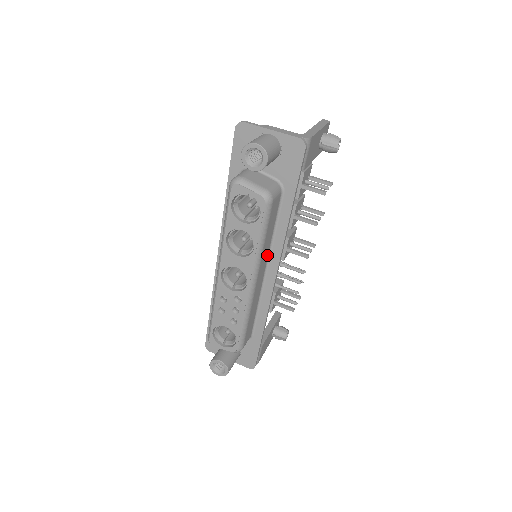
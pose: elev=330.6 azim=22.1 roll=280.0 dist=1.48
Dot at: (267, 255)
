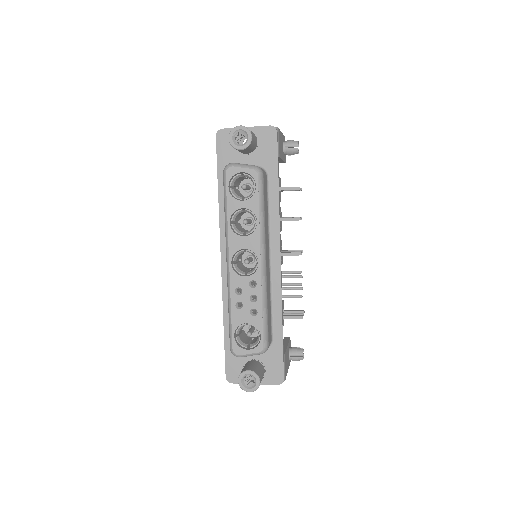
Dot at: (268, 239)
